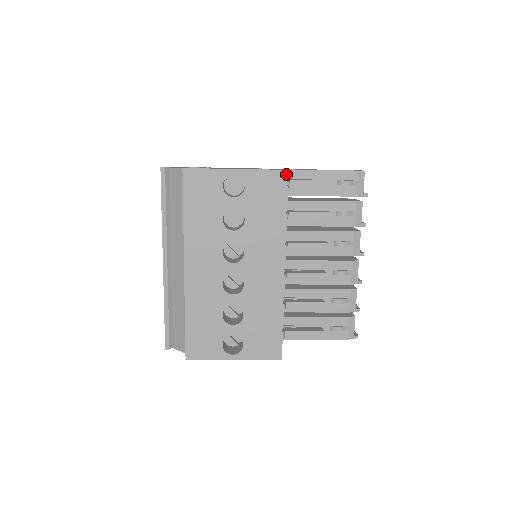
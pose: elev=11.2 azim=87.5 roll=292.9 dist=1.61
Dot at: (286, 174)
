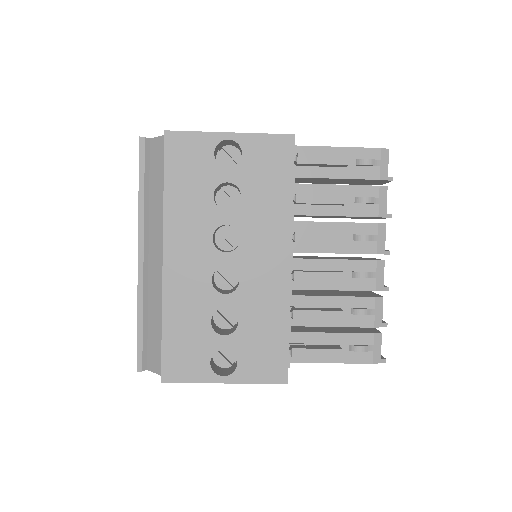
Dot at: (293, 140)
